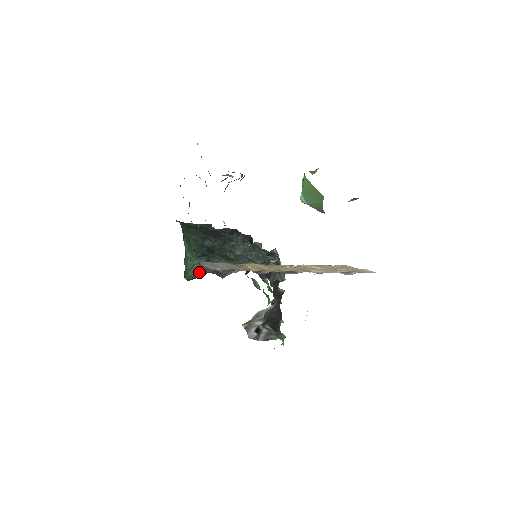
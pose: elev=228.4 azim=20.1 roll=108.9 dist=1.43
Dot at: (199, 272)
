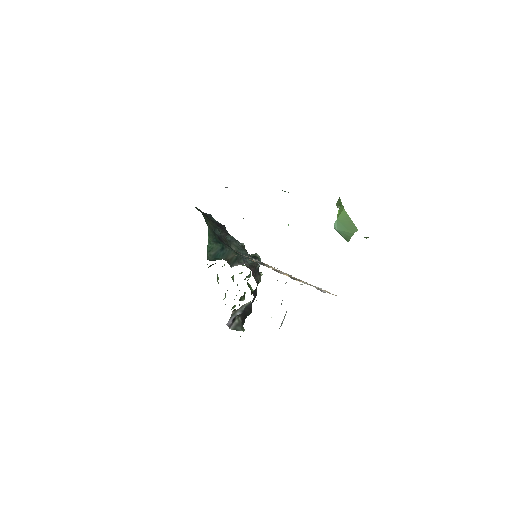
Dot at: (215, 256)
